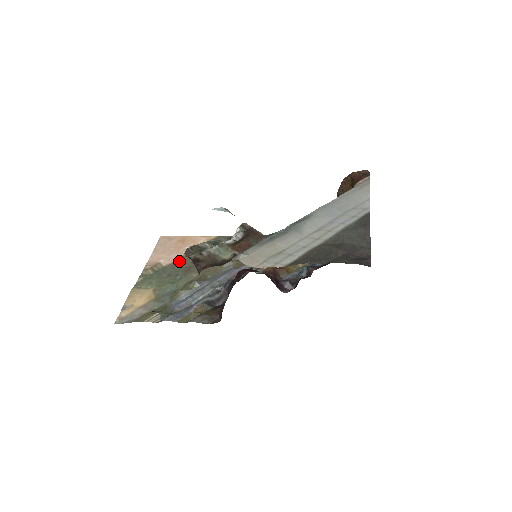
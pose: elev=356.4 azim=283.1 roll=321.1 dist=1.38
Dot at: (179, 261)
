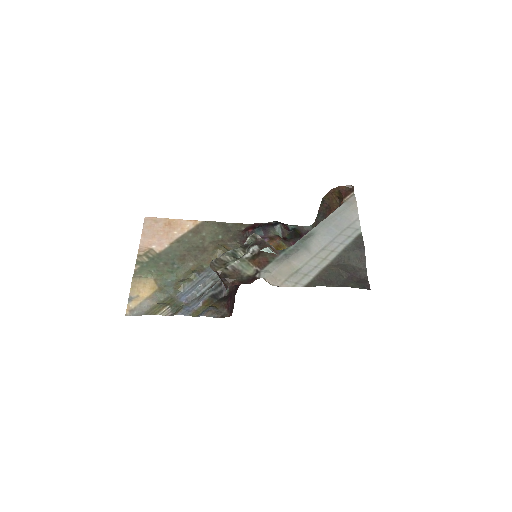
Dot at: (171, 248)
